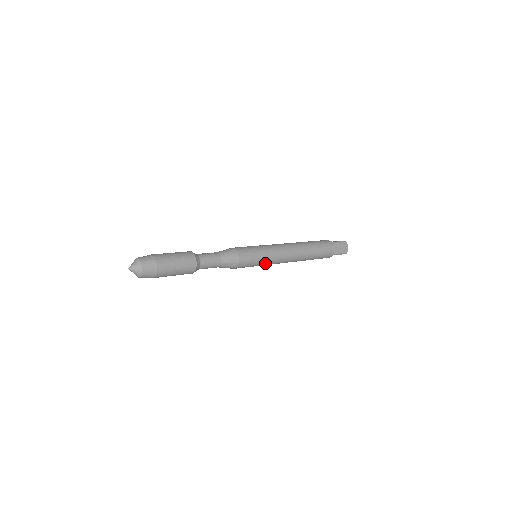
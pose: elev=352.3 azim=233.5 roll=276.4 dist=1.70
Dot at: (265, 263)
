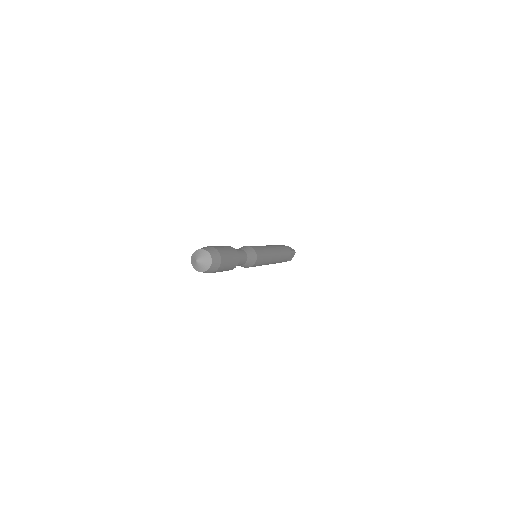
Dot at: occluded
